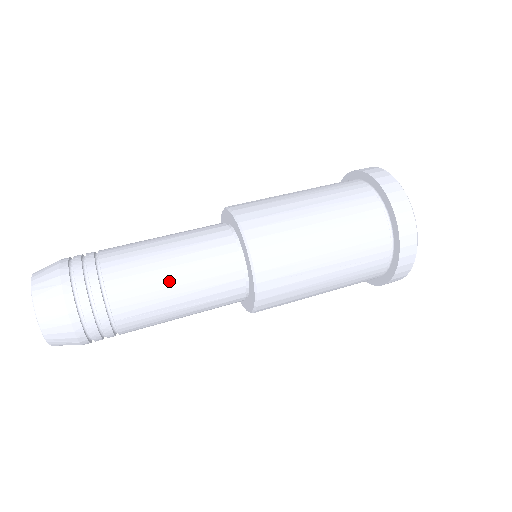
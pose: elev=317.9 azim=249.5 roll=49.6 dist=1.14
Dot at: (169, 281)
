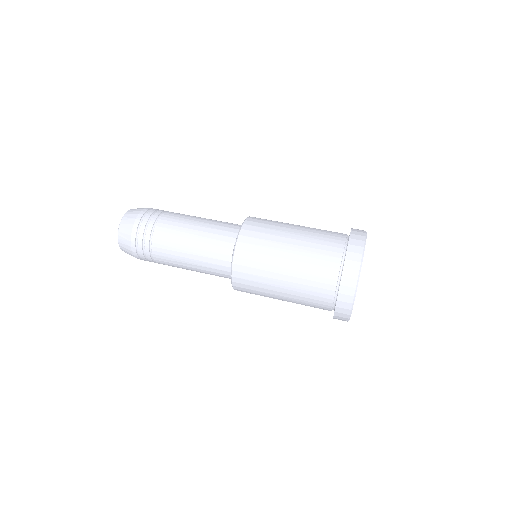
Dot at: (192, 226)
